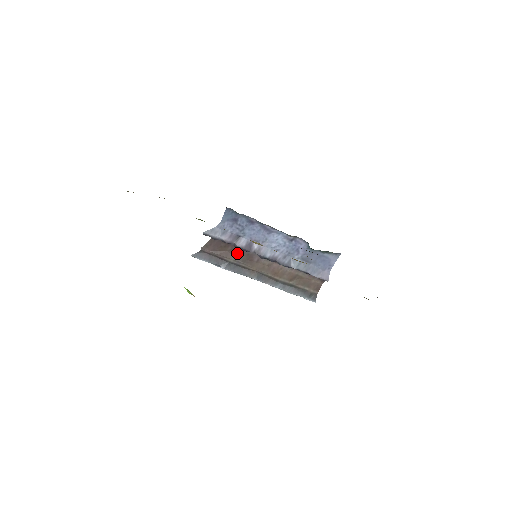
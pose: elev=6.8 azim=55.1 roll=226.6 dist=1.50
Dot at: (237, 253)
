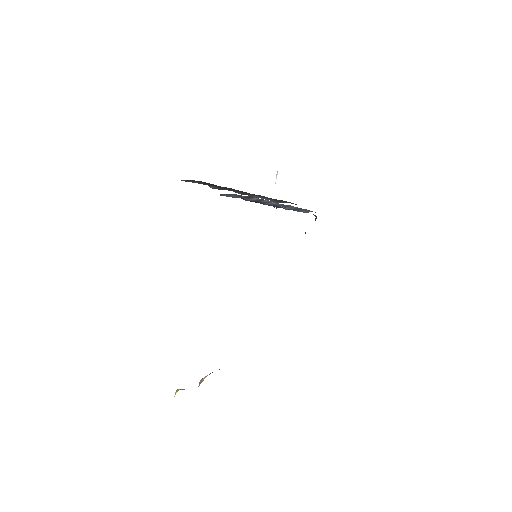
Dot at: occluded
